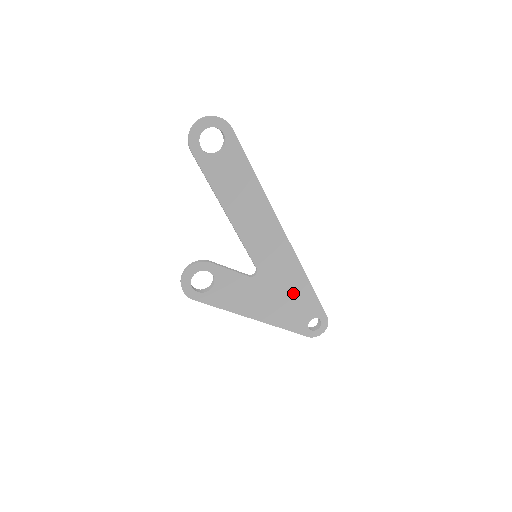
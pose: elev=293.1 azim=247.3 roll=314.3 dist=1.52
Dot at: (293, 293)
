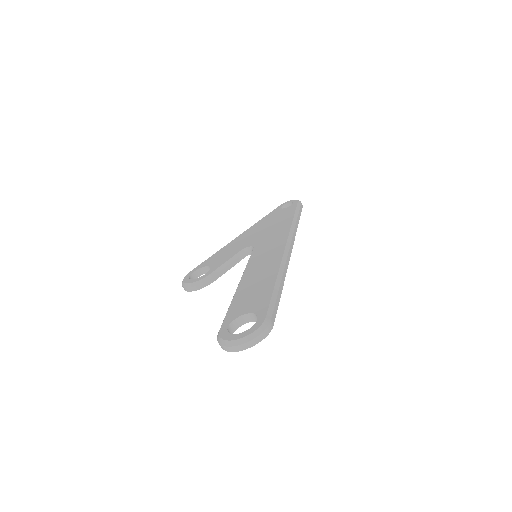
Dot at: occluded
